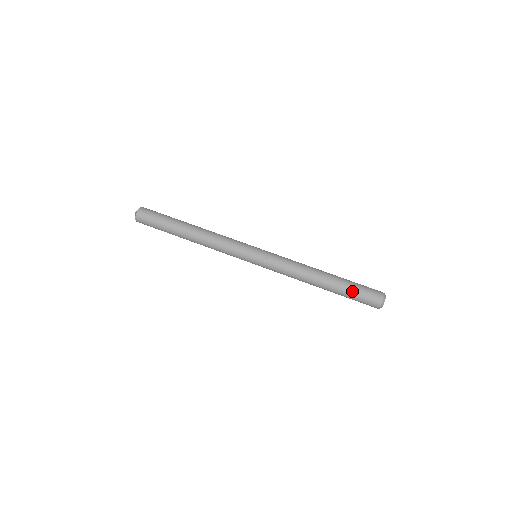
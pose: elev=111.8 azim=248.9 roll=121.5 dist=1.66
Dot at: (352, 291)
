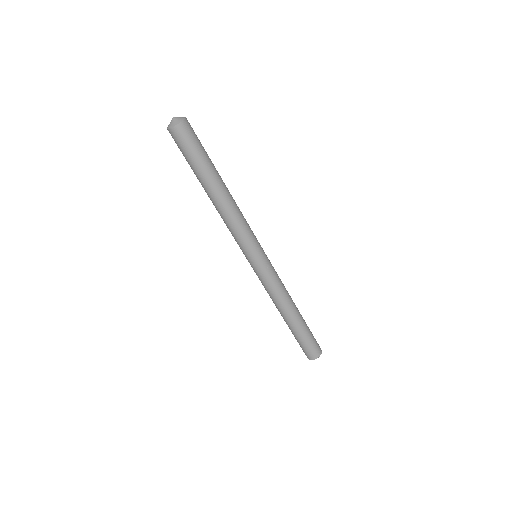
Dot at: (300, 340)
